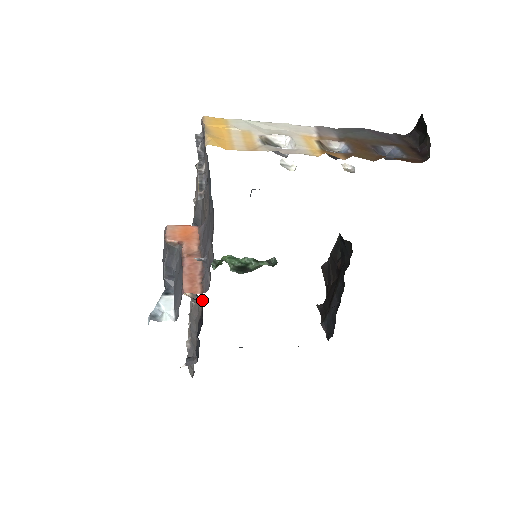
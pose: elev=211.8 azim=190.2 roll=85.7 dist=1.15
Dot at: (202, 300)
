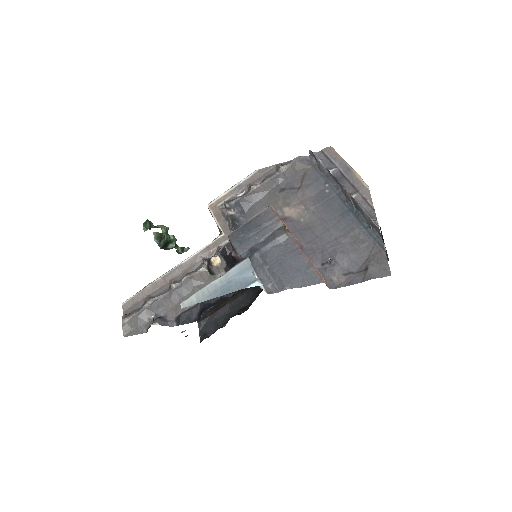
Dot at: occluded
